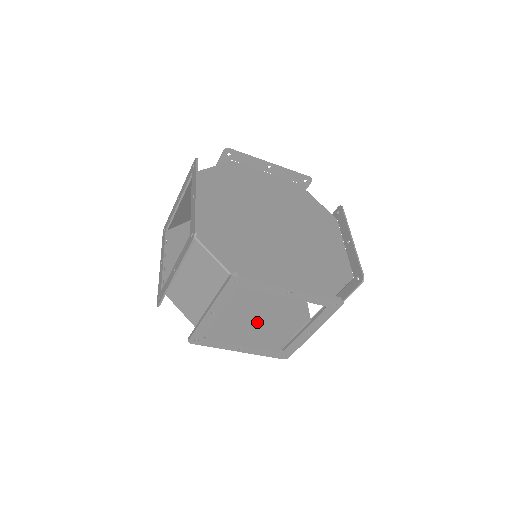
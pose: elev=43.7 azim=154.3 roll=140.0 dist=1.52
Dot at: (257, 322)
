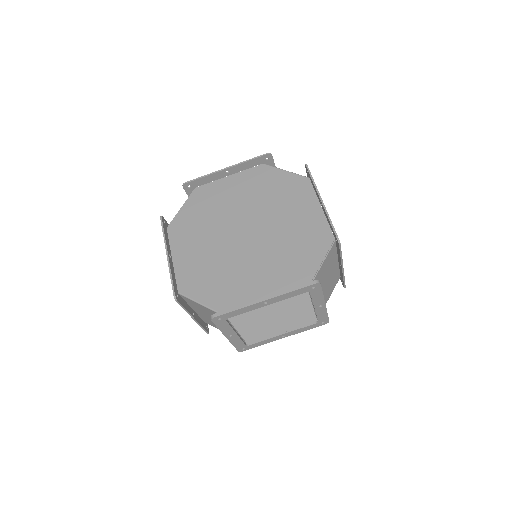
Dot at: (289, 305)
